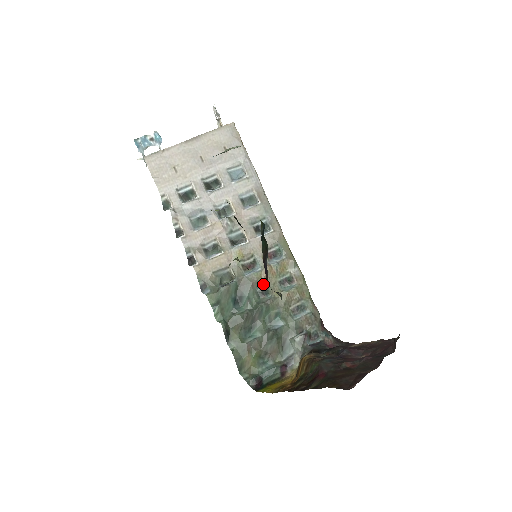
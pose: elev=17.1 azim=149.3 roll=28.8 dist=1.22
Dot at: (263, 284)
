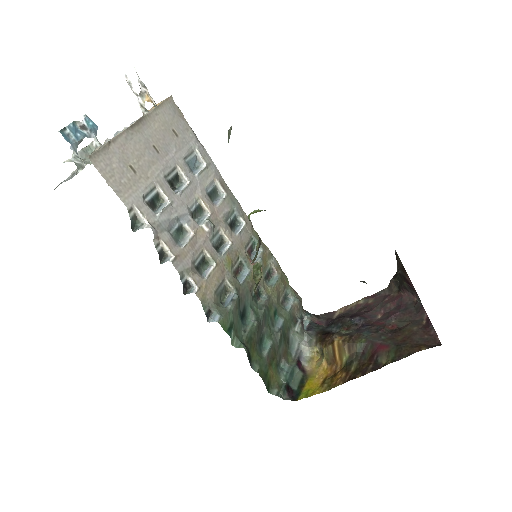
Dot at: (255, 286)
